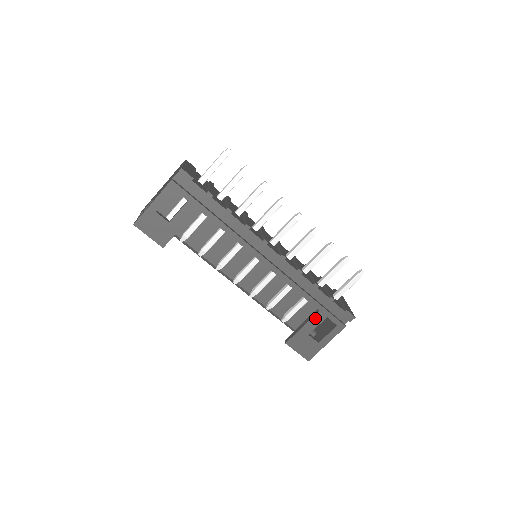
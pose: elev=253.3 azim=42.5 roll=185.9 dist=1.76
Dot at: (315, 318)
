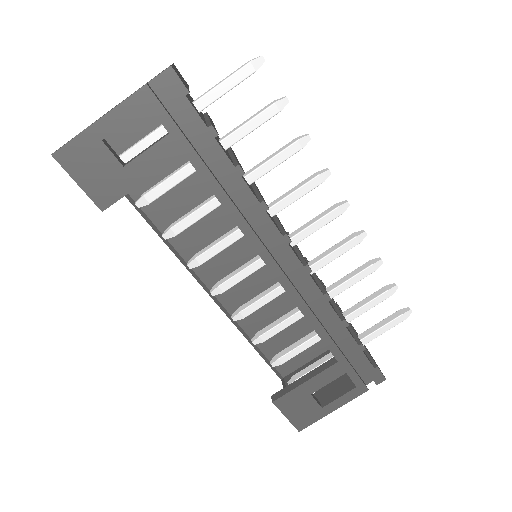
Dot at: (328, 371)
